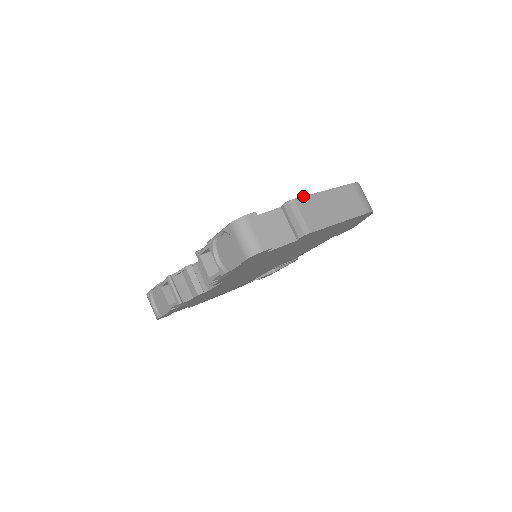
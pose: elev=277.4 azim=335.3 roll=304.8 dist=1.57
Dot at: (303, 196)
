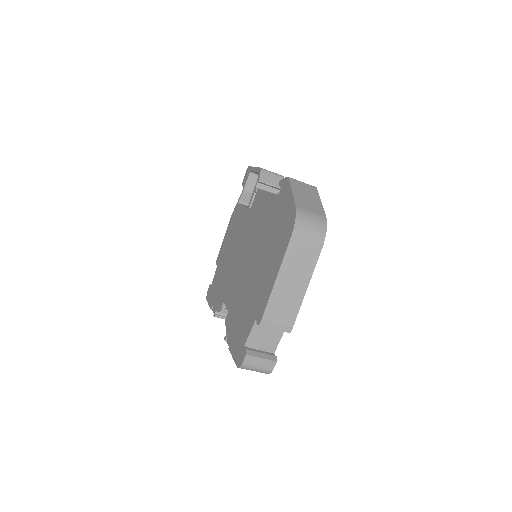
Dot at: (265, 308)
